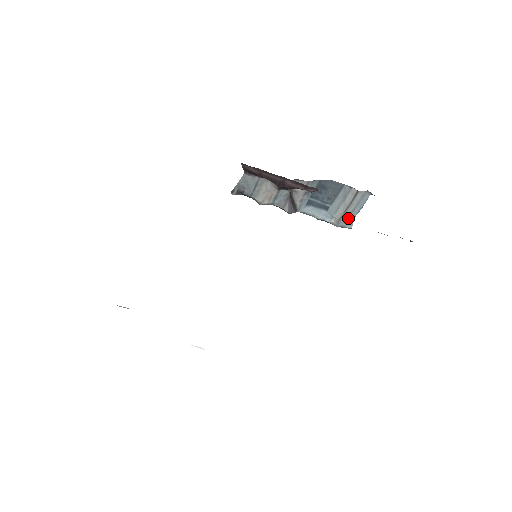
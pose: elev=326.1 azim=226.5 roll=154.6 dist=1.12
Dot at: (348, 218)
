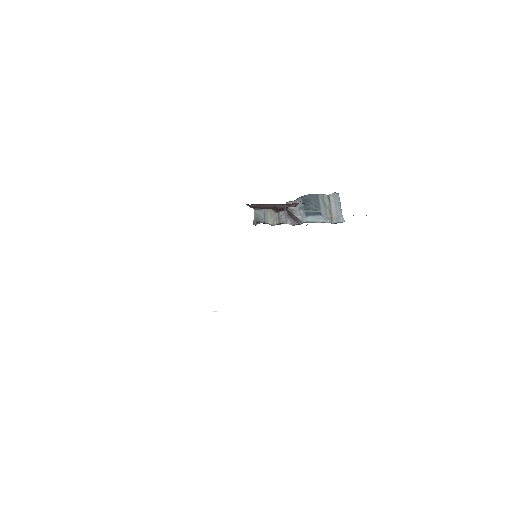
Dot at: (338, 215)
